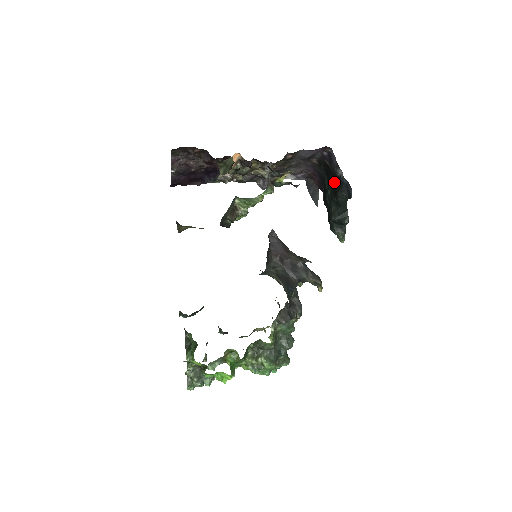
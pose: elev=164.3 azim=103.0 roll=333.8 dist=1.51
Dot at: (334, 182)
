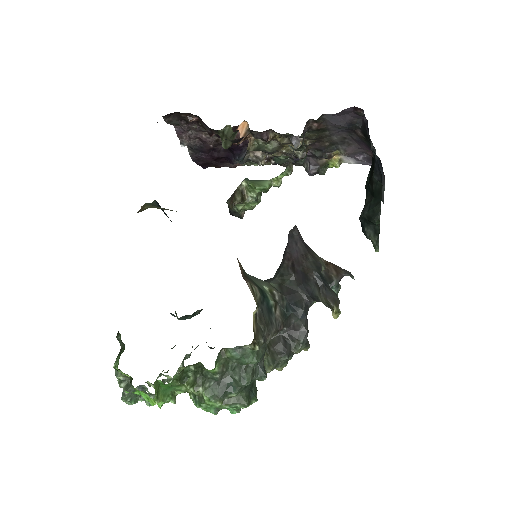
Dot at: (373, 161)
